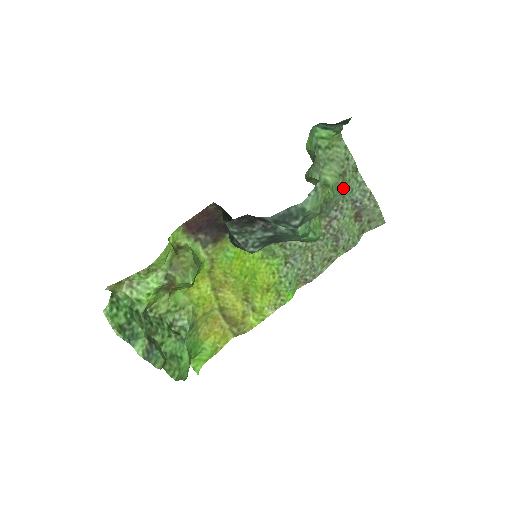
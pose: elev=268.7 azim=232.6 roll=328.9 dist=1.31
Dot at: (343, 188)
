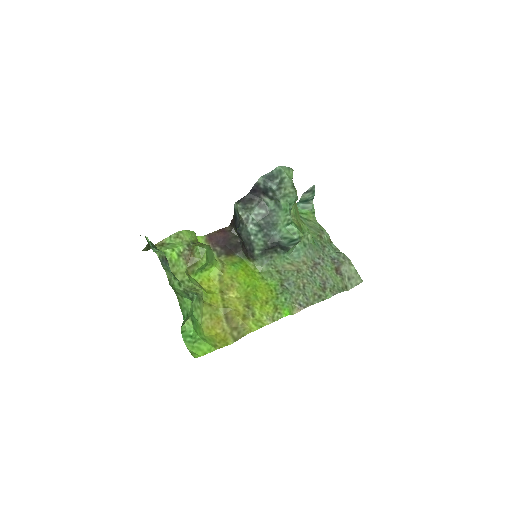
Dot at: (322, 245)
